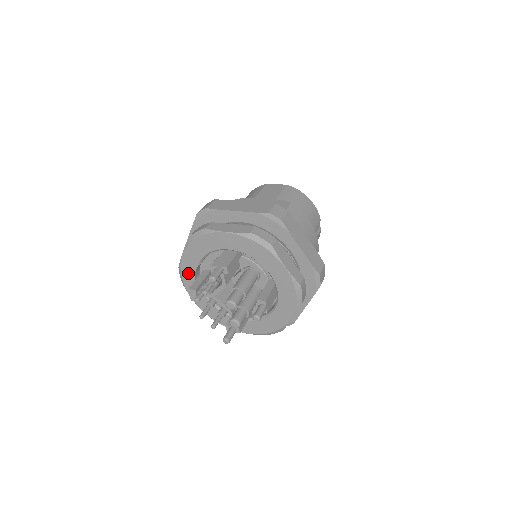
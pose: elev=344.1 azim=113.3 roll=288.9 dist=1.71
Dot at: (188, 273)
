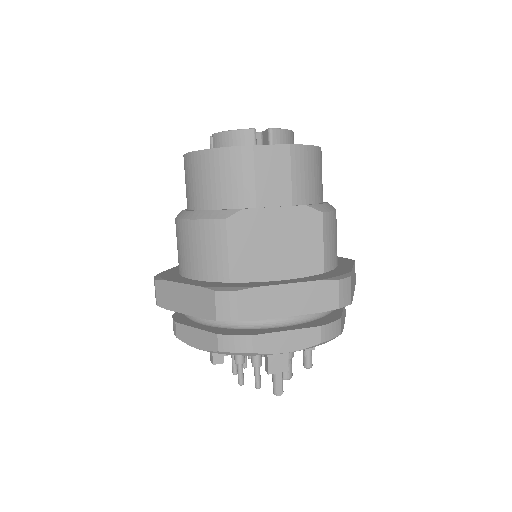
Dot at: occluded
